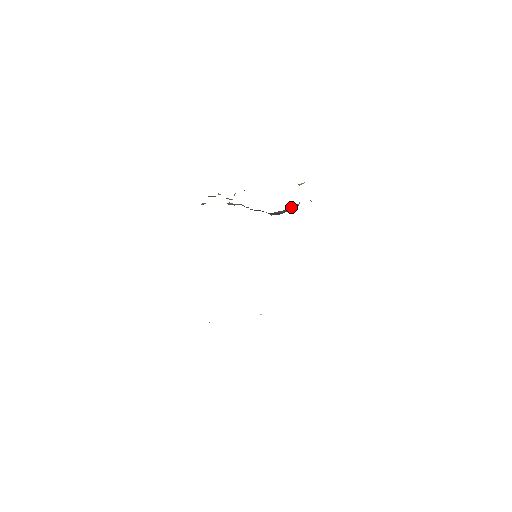
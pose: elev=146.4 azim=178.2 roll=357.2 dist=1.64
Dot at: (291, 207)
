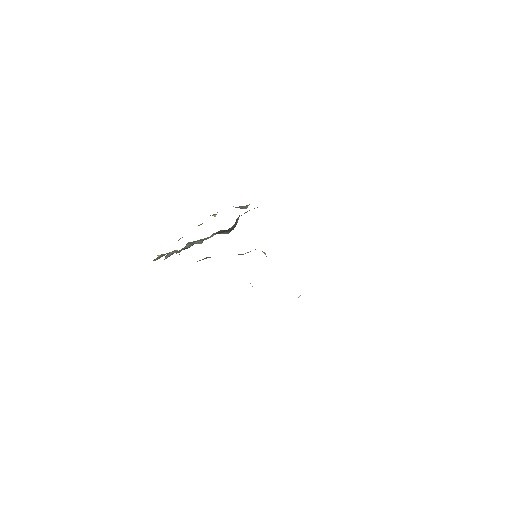
Dot at: (237, 219)
